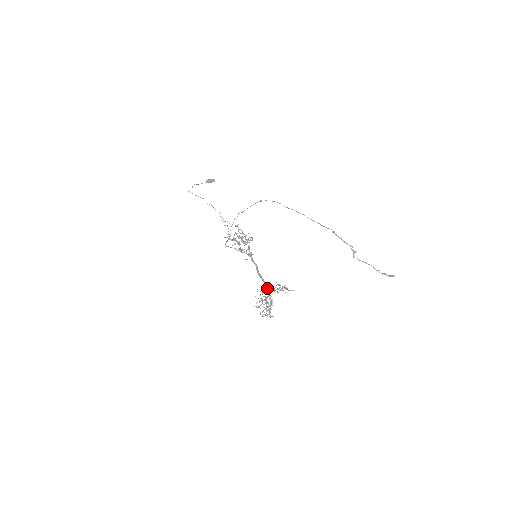
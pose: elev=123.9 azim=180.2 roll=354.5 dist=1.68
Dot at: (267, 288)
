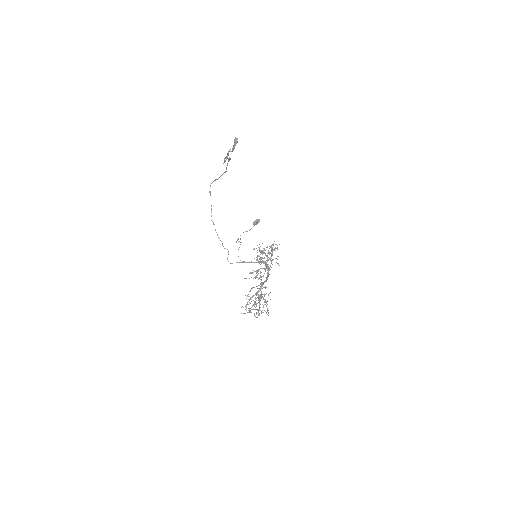
Dot at: occluded
